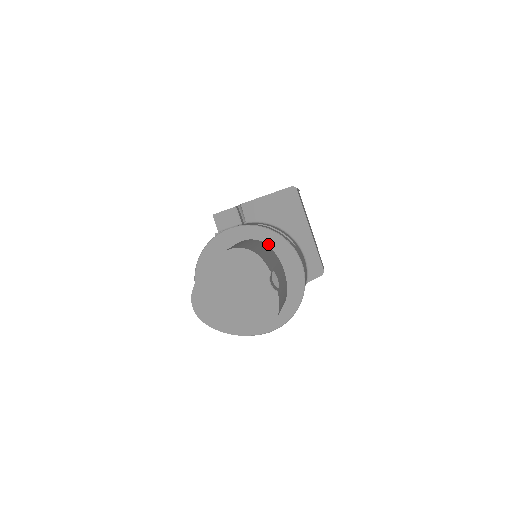
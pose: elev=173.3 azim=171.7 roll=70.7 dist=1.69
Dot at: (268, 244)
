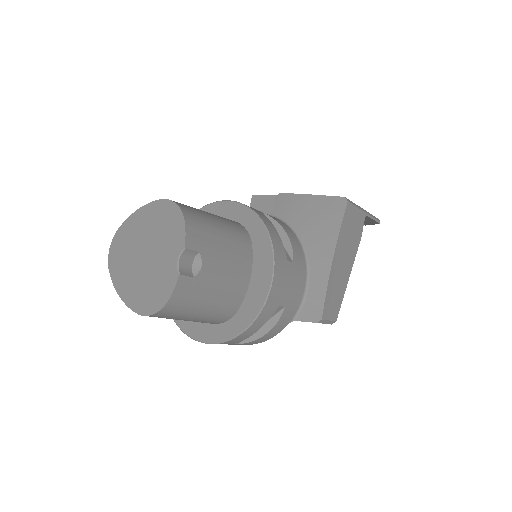
Dot at: (251, 237)
